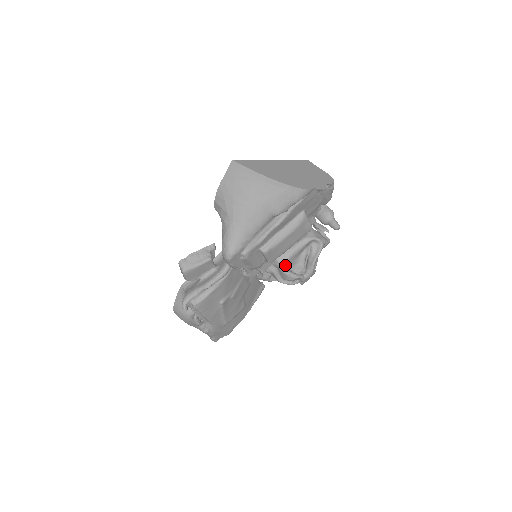
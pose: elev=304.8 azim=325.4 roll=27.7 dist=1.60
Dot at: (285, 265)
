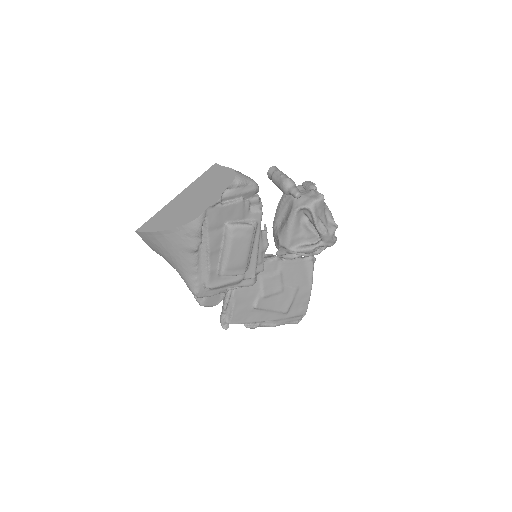
Dot at: (293, 245)
